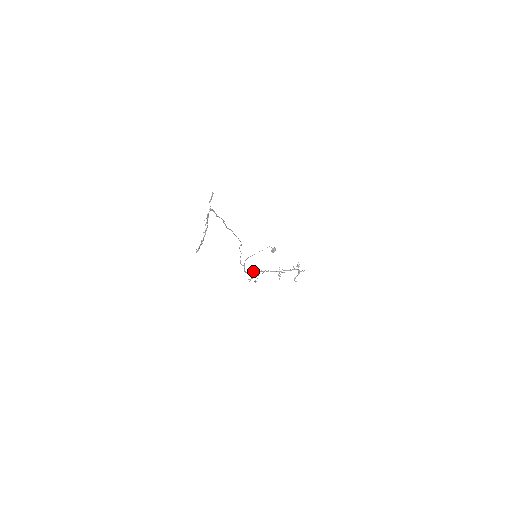
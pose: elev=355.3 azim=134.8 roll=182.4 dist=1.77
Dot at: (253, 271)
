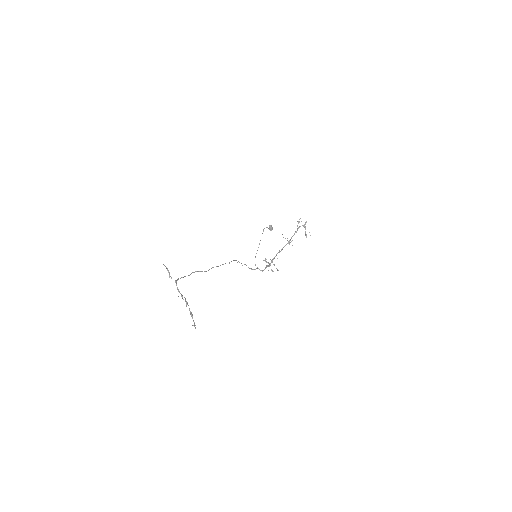
Dot at: occluded
